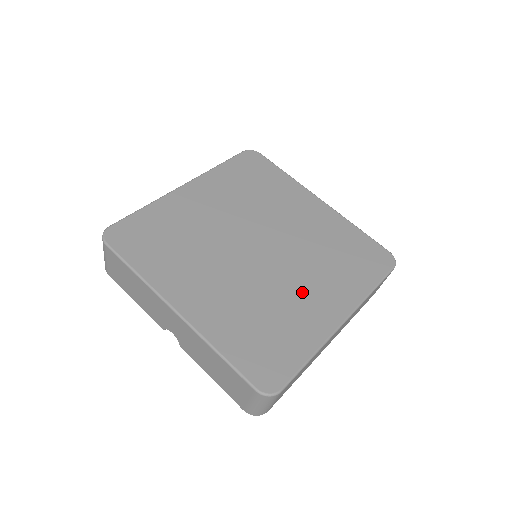
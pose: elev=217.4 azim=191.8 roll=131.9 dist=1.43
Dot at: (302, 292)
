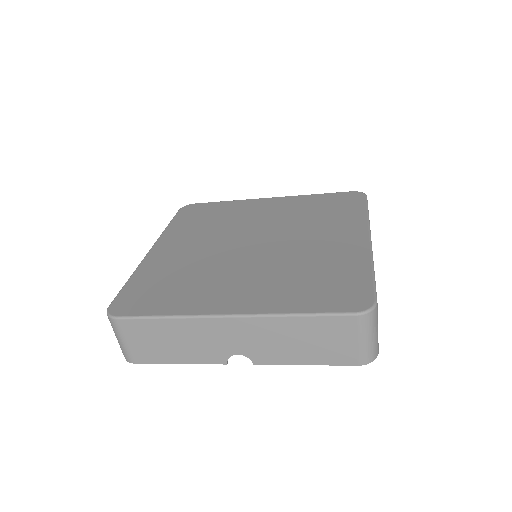
Dot at: (318, 244)
